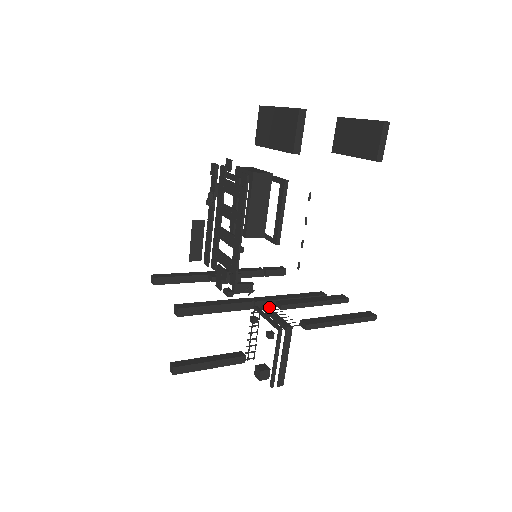
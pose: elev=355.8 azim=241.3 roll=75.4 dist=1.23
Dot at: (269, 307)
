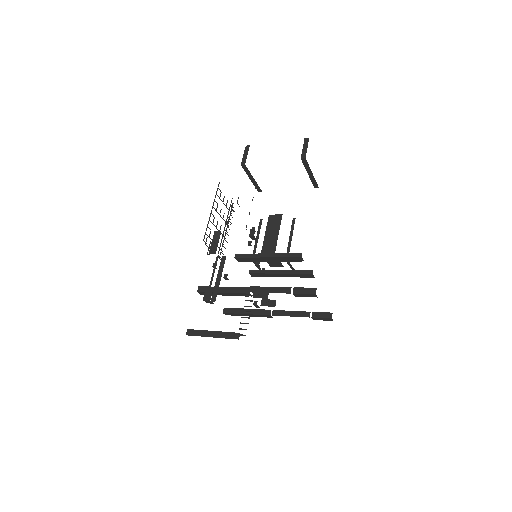
Dot at: occluded
